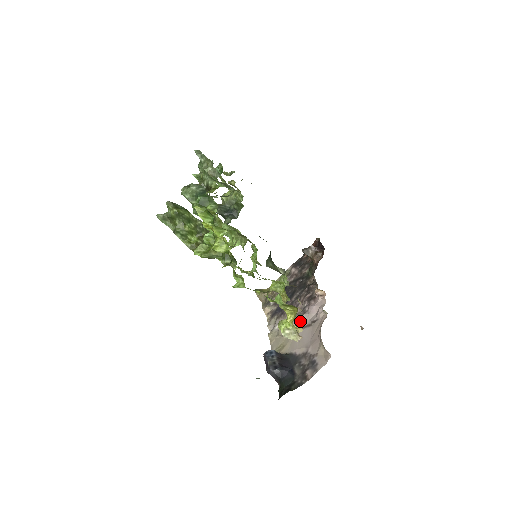
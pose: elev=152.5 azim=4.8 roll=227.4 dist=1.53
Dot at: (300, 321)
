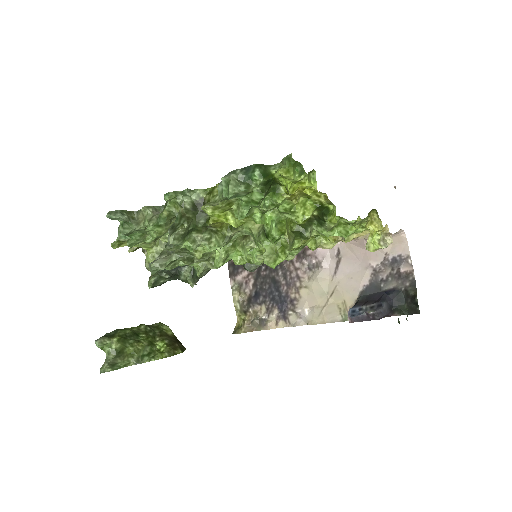
Dot at: occluded
